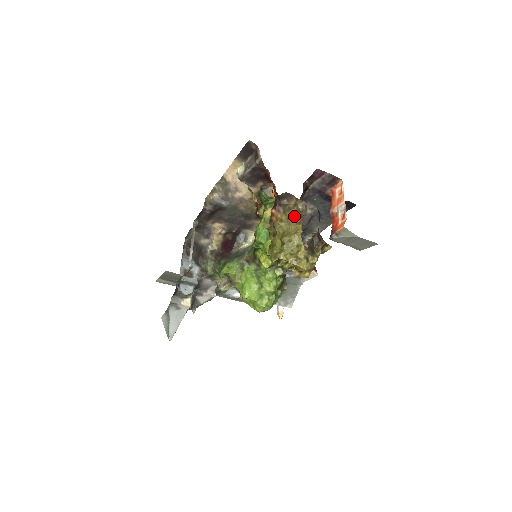
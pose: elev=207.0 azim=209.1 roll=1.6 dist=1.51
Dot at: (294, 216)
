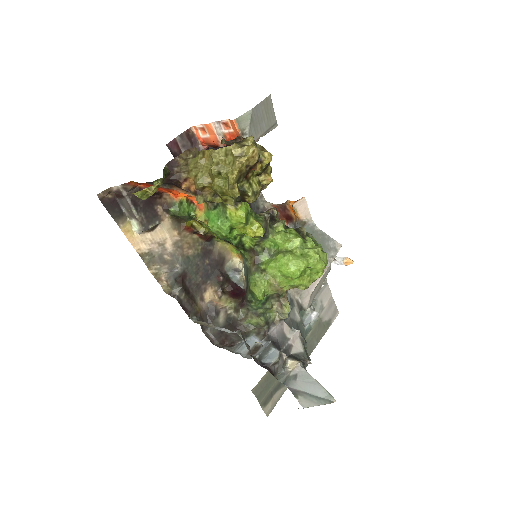
Dot at: (195, 161)
